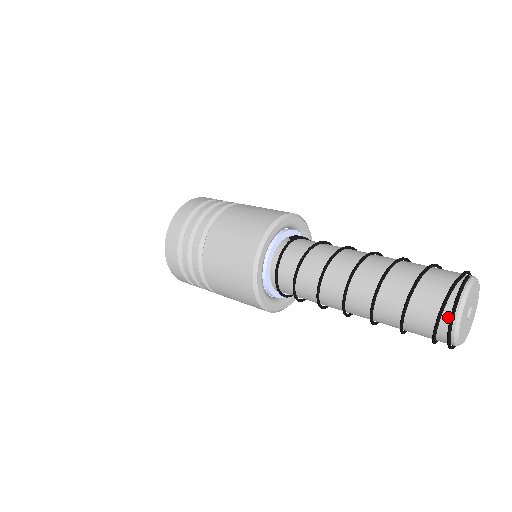
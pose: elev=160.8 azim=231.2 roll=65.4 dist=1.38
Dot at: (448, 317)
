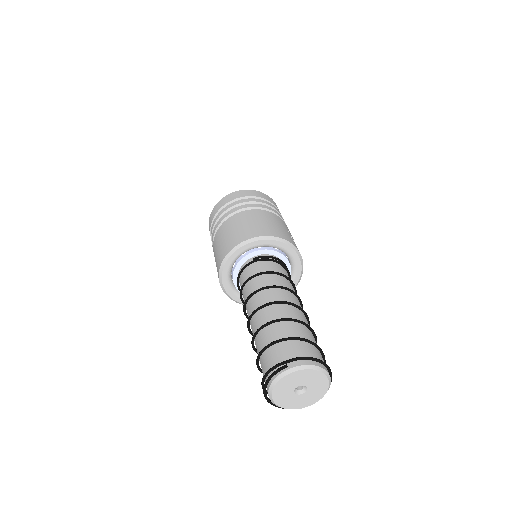
Dot at: (267, 389)
